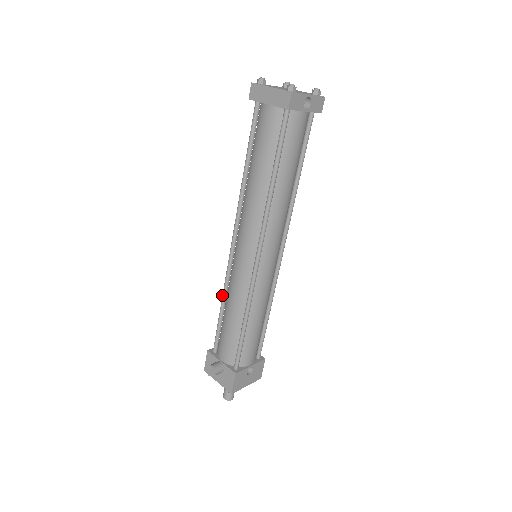
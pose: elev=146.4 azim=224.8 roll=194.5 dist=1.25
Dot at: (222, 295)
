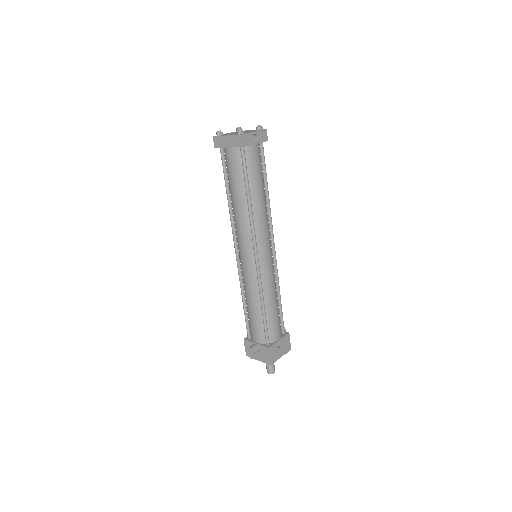
Dot at: (241, 293)
